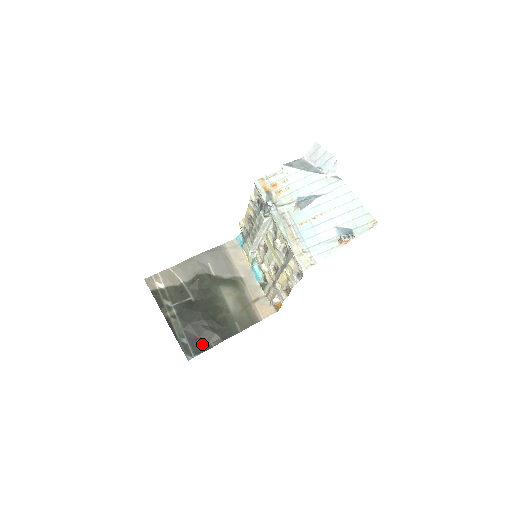
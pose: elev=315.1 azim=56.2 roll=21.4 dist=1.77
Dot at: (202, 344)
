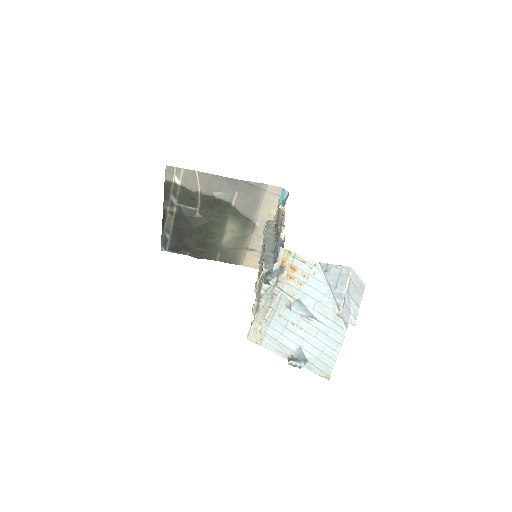
Dot at: (180, 248)
